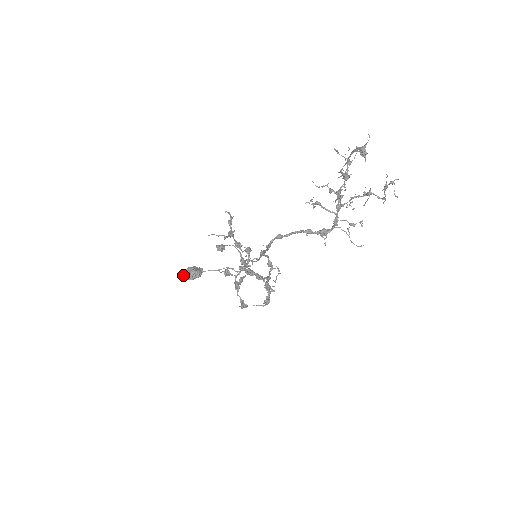
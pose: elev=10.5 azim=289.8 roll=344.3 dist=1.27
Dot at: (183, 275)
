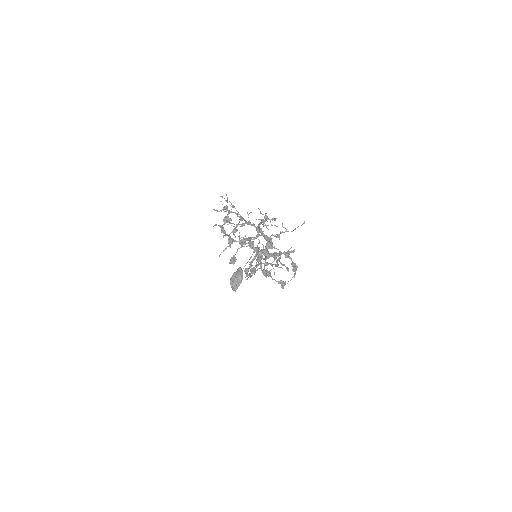
Dot at: (232, 288)
